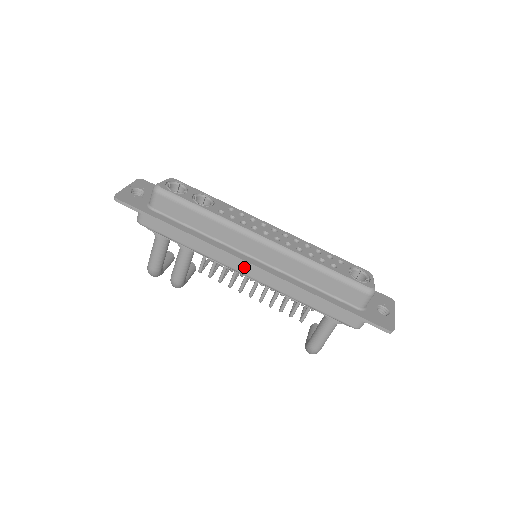
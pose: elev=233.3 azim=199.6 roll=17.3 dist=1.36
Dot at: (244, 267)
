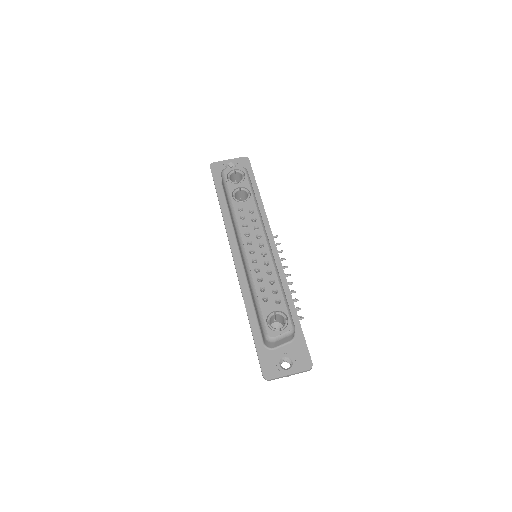
Dot at: occluded
